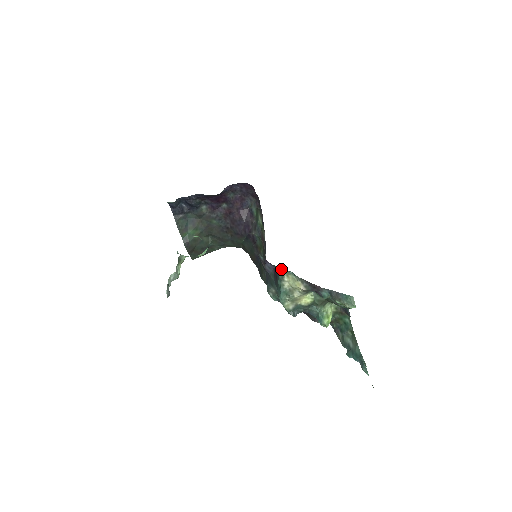
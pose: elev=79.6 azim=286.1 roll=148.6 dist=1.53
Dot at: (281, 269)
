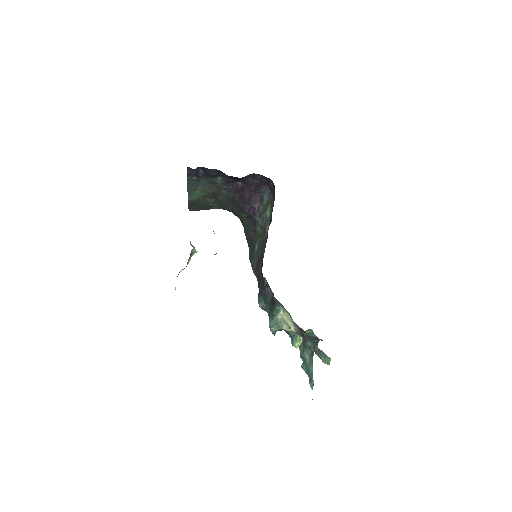
Dot at: (280, 304)
